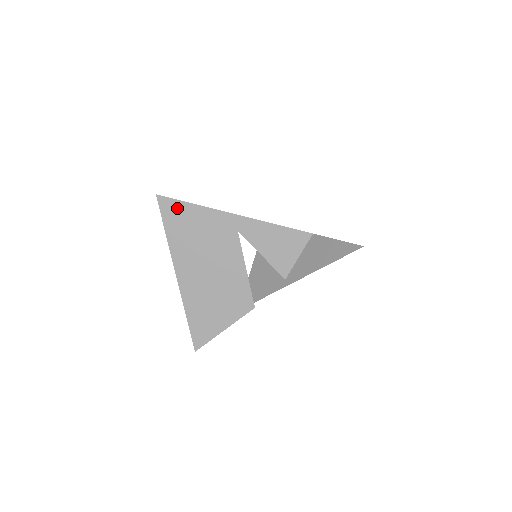
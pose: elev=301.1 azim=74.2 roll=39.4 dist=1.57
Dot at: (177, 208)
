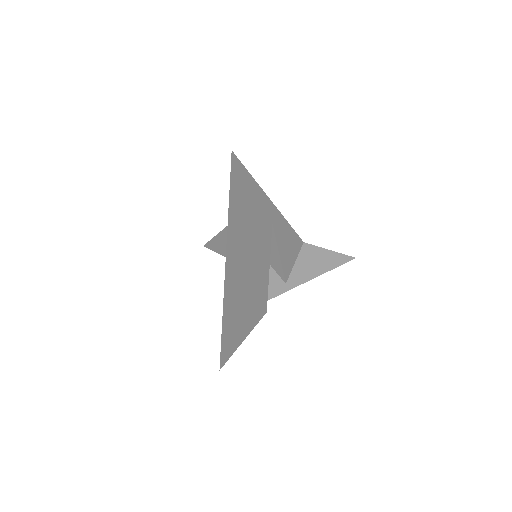
Dot at: (243, 177)
